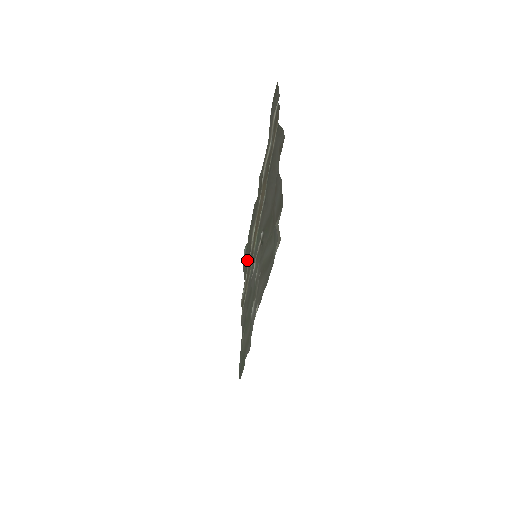
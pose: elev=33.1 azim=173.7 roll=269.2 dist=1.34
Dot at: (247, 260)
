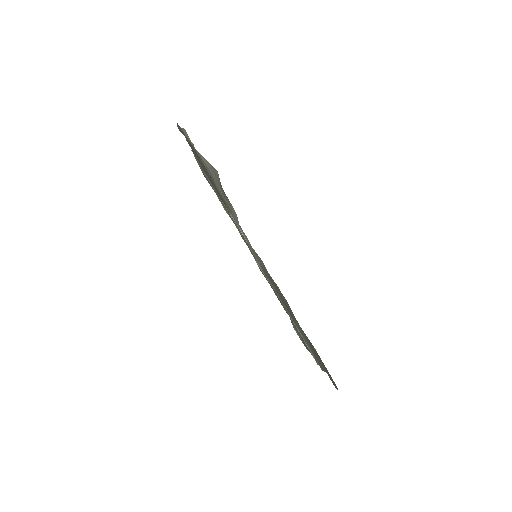
Dot at: occluded
